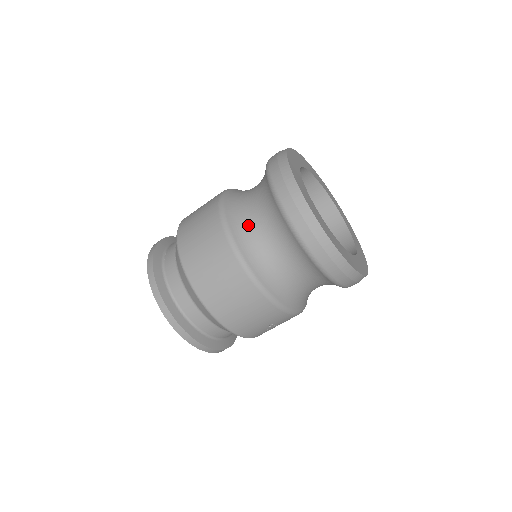
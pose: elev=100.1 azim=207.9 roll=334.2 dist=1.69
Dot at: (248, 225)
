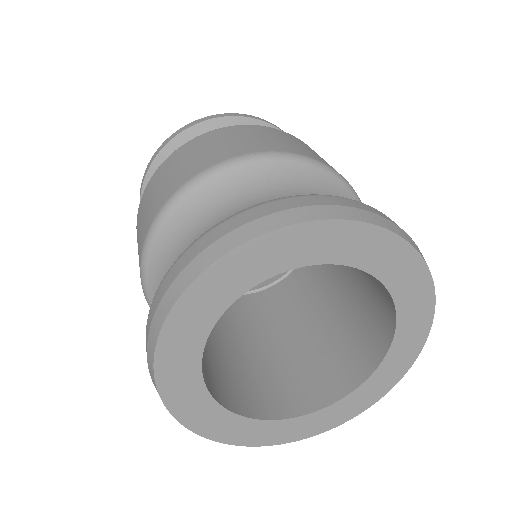
Dot at: occluded
